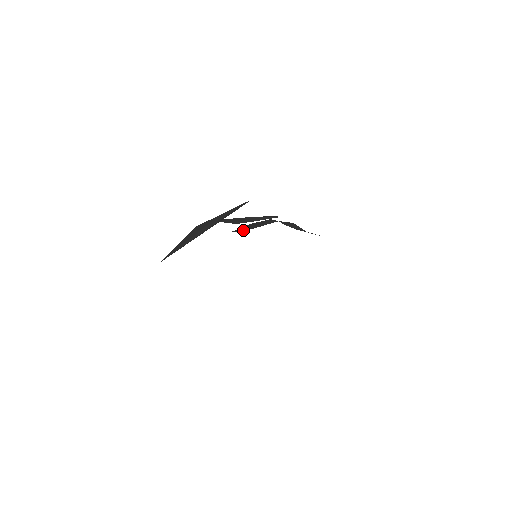
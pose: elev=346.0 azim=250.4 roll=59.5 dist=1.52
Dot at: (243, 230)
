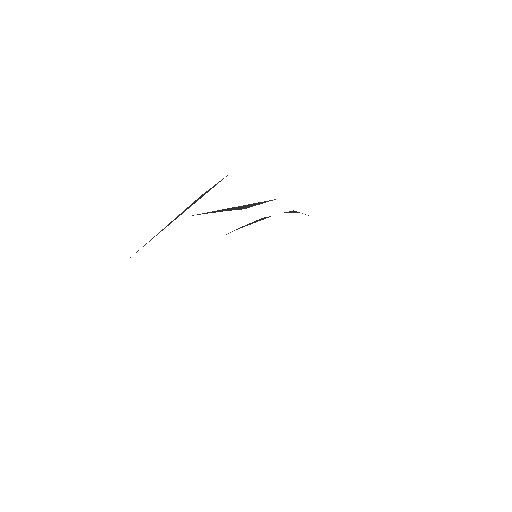
Dot at: (232, 231)
